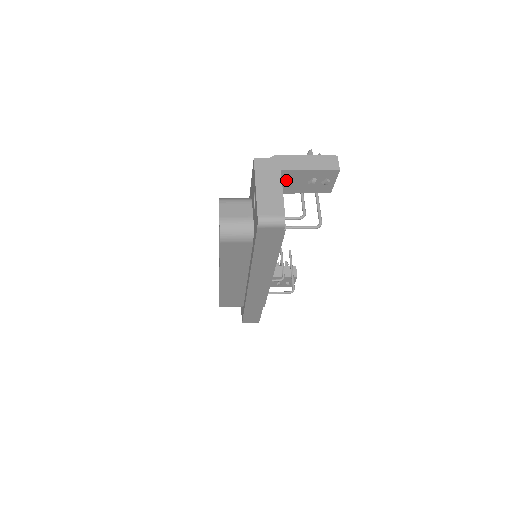
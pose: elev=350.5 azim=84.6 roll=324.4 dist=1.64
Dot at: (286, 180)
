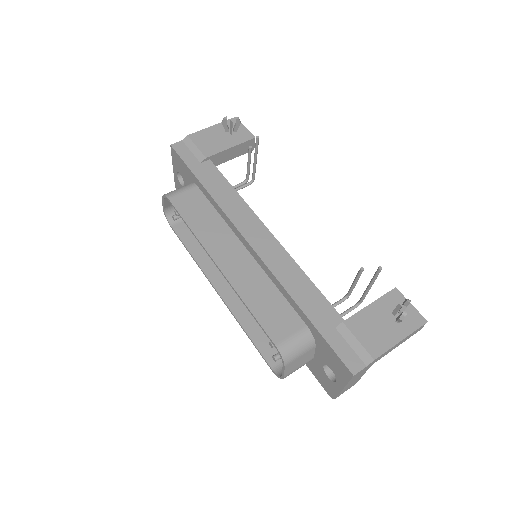
Dot at: occluded
